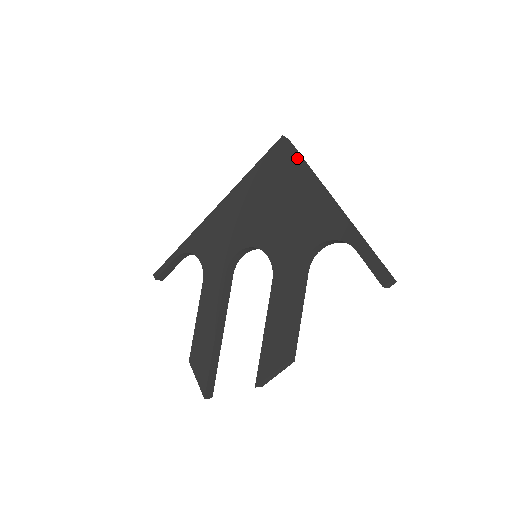
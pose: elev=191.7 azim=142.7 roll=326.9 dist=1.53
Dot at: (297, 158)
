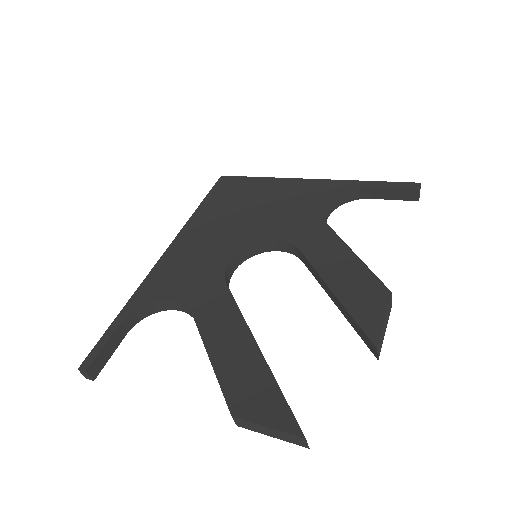
Dot at: (250, 178)
